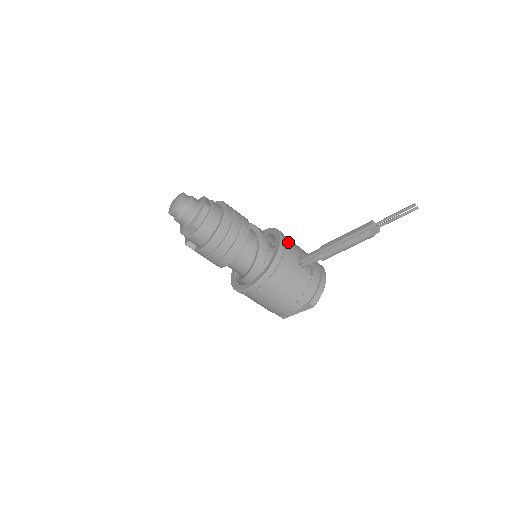
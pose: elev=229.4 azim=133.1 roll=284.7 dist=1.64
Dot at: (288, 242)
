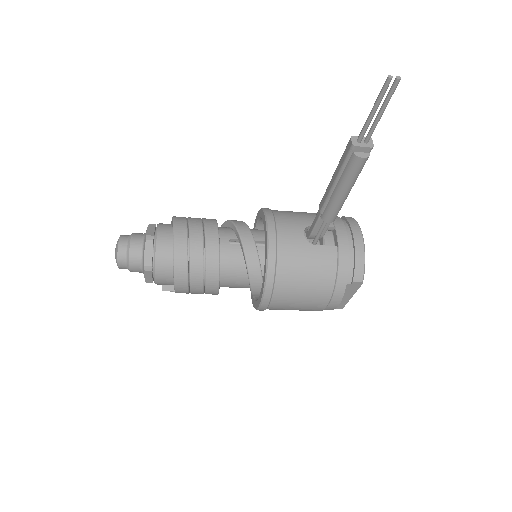
Dot at: (281, 220)
